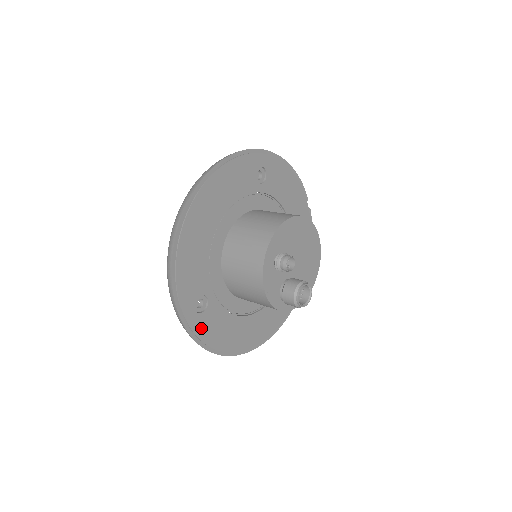
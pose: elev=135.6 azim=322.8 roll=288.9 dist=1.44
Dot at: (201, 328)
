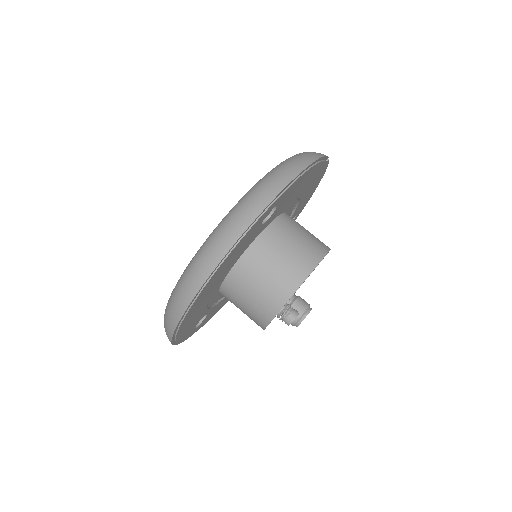
Dot at: (201, 325)
